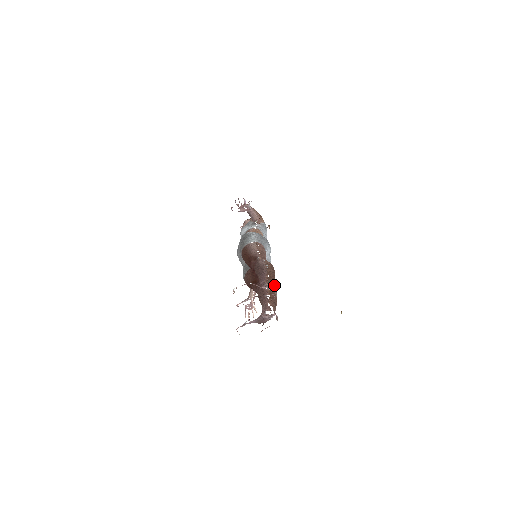
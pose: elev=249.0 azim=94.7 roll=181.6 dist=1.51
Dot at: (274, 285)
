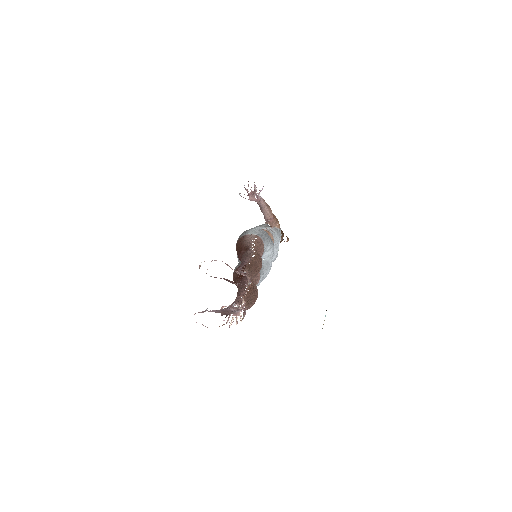
Dot at: (253, 275)
